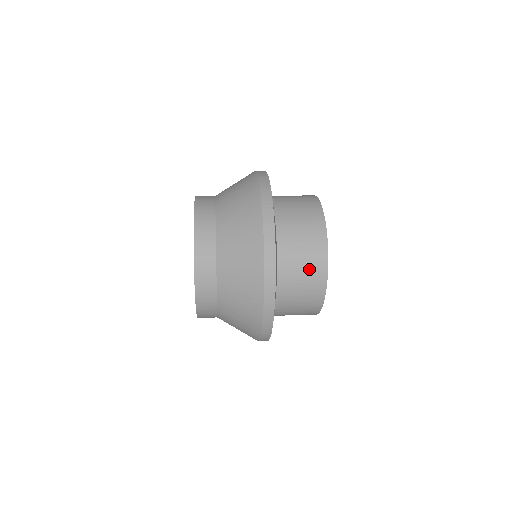
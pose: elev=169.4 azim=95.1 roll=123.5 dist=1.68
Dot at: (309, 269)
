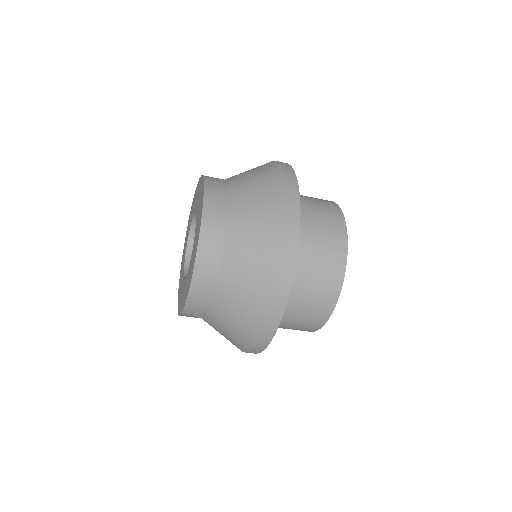
Dot at: occluded
